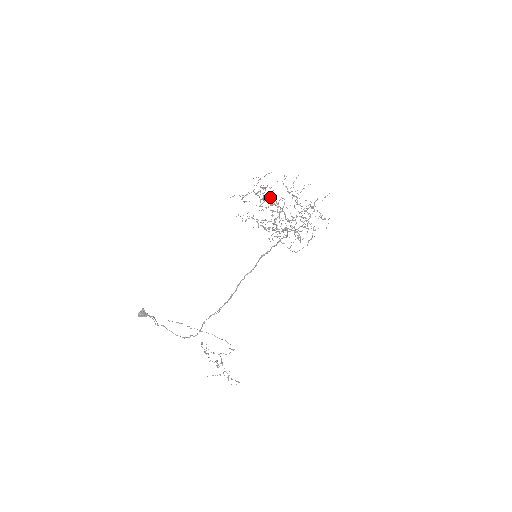
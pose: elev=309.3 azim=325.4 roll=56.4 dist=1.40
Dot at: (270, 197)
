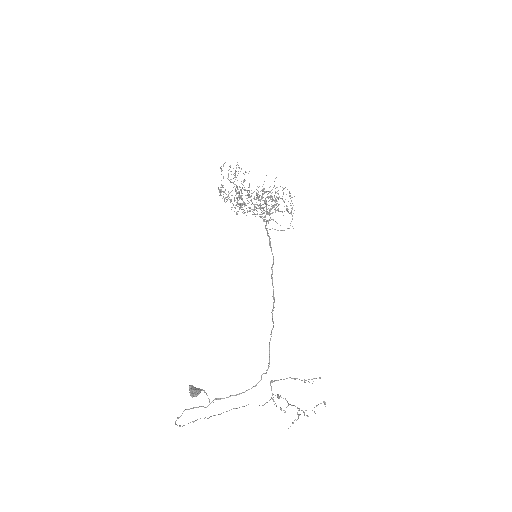
Dot at: (228, 196)
